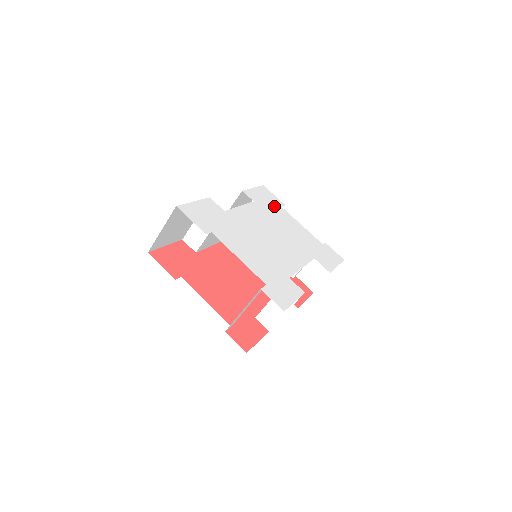
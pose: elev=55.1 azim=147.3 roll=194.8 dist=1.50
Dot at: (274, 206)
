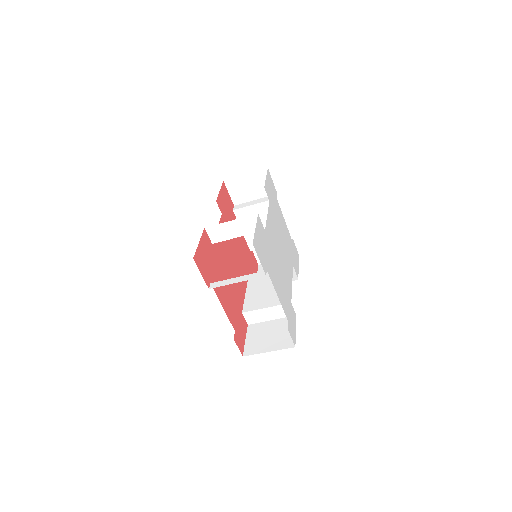
Dot at: (275, 200)
